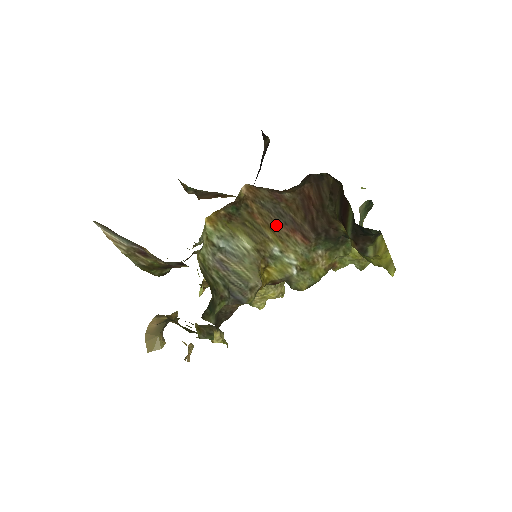
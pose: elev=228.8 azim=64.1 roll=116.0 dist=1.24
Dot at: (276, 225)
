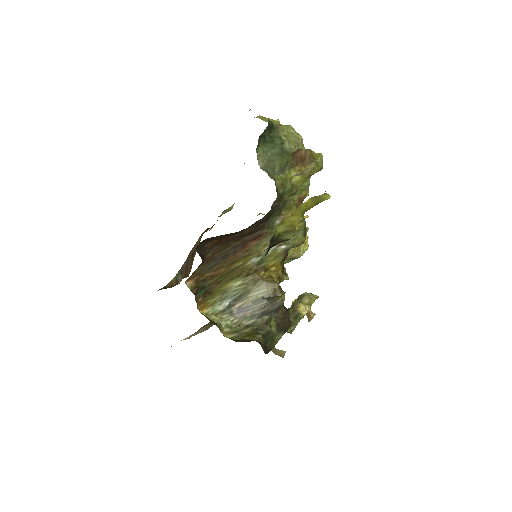
Dot at: (232, 259)
